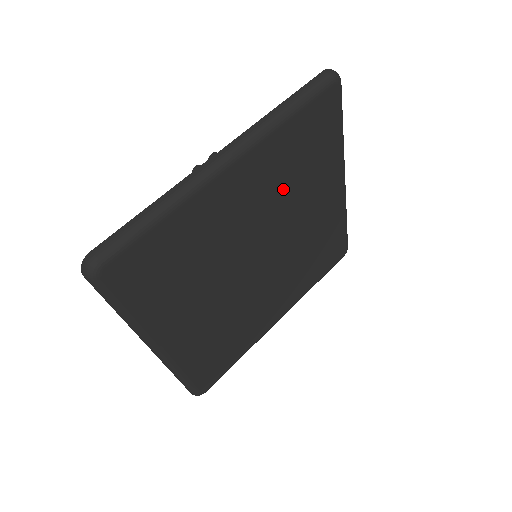
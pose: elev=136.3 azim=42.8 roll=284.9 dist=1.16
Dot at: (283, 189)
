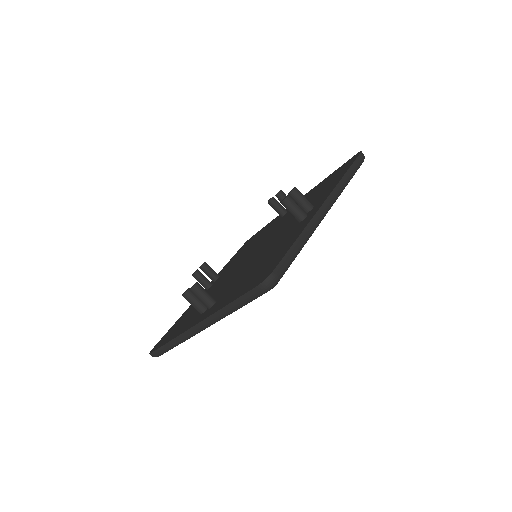
Dot at: occluded
